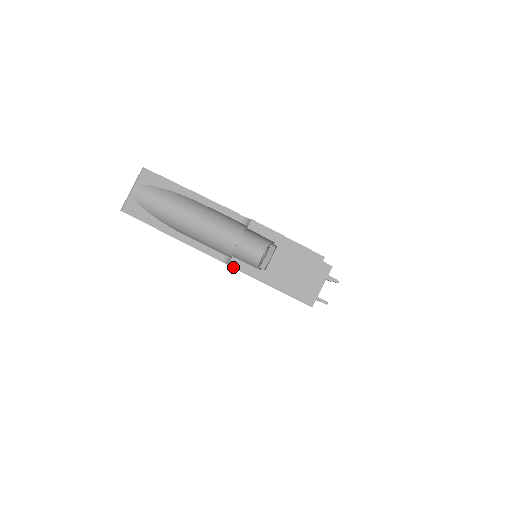
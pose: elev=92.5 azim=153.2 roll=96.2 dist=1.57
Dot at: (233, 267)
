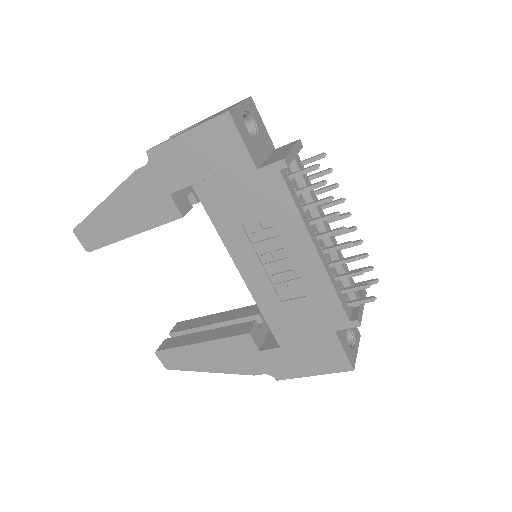
Dot at: (151, 149)
